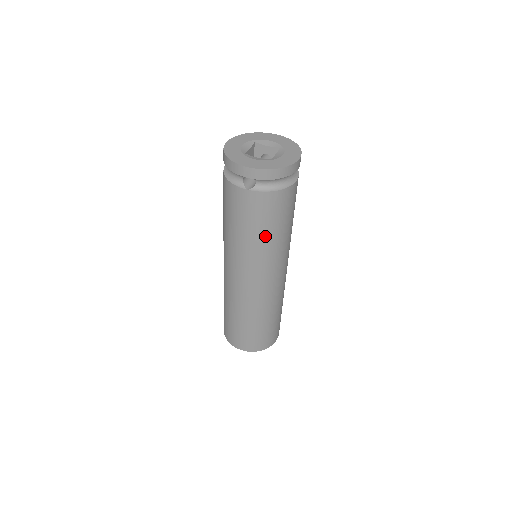
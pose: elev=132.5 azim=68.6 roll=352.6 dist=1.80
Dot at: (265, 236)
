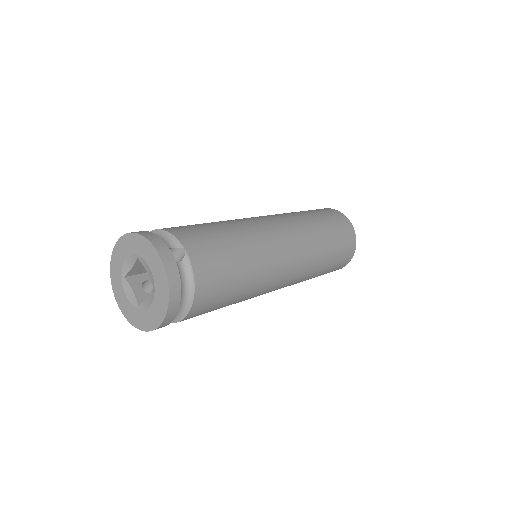
Dot at: occluded
